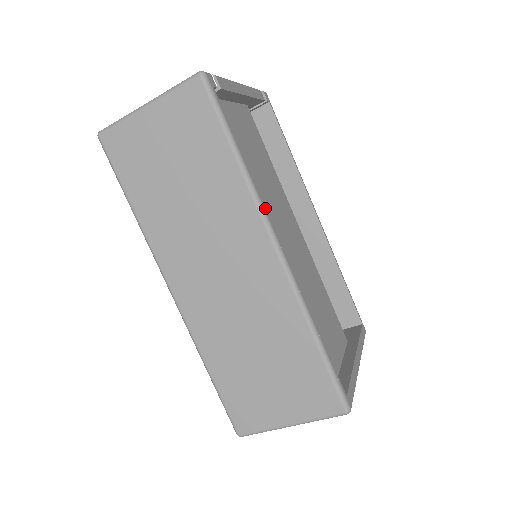
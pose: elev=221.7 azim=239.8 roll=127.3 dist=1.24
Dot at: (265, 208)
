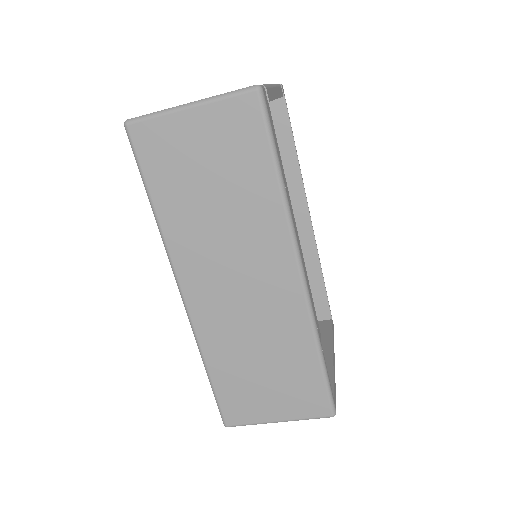
Dot at: (295, 231)
